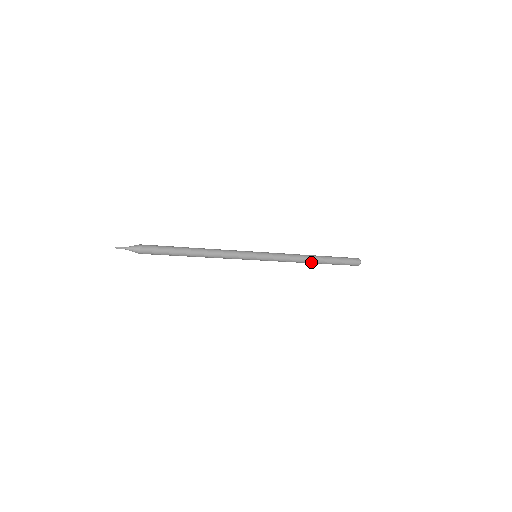
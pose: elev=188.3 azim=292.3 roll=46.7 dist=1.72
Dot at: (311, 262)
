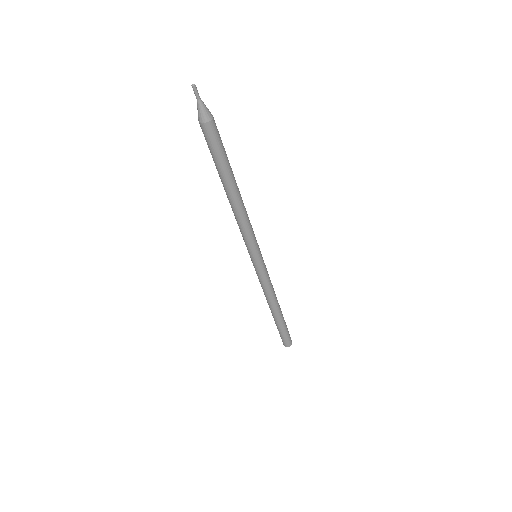
Dot at: (273, 309)
